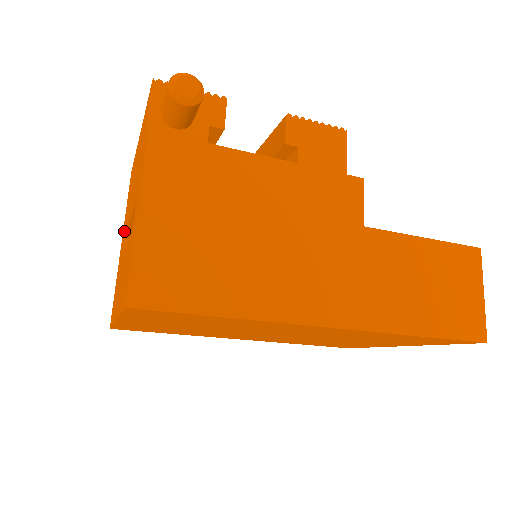
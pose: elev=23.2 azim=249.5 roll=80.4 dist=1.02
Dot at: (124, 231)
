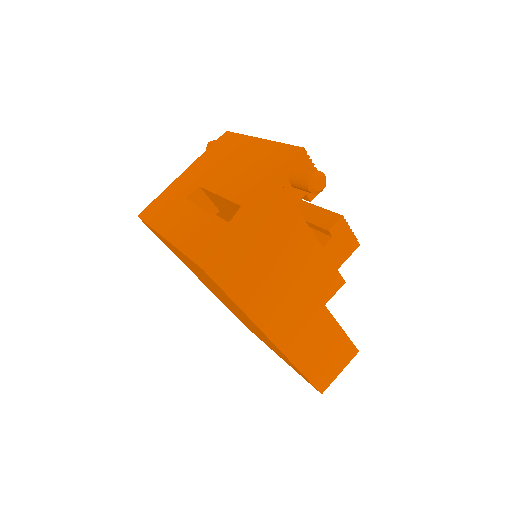
Dot at: (198, 174)
